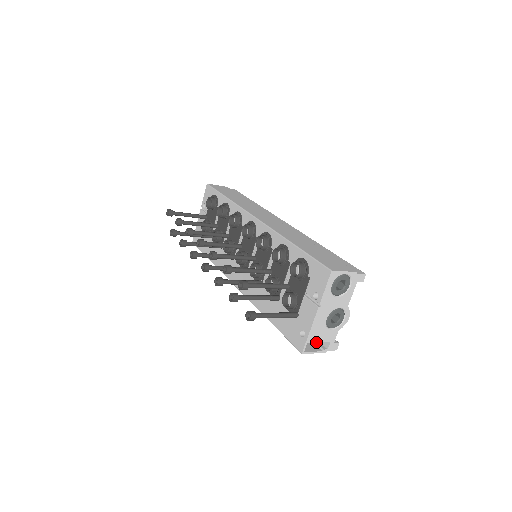
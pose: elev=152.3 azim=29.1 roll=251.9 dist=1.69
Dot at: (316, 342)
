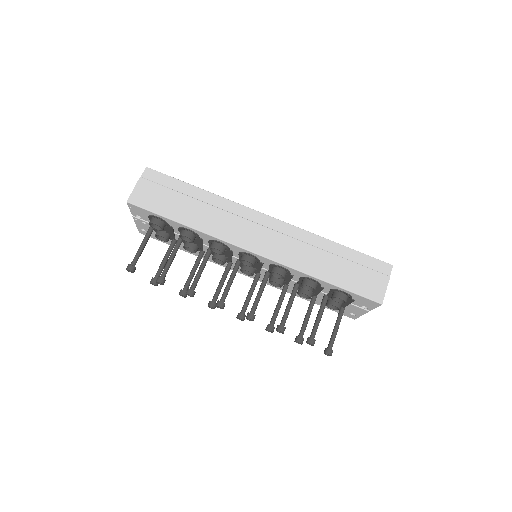
Dot at: occluded
